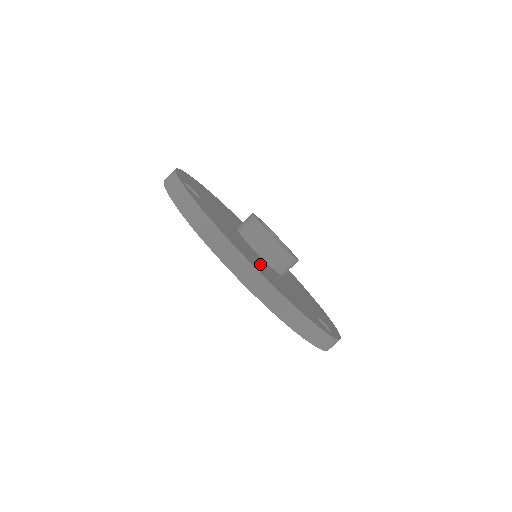
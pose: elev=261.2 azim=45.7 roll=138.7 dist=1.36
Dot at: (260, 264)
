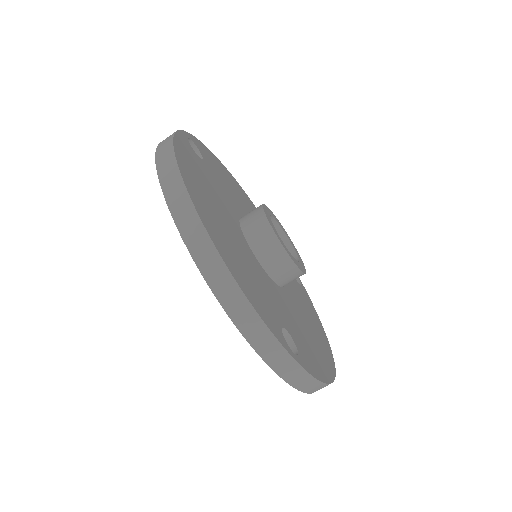
Dot at: (222, 223)
